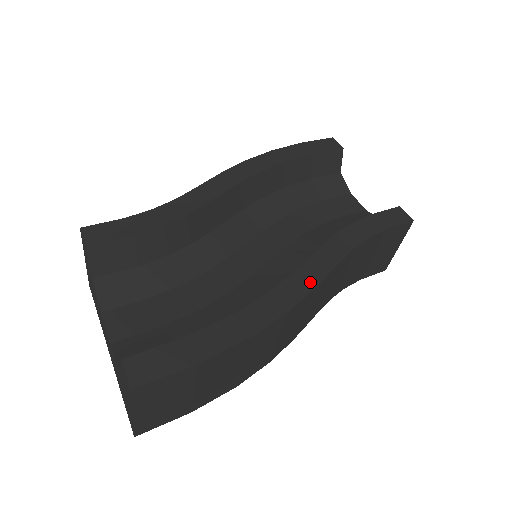
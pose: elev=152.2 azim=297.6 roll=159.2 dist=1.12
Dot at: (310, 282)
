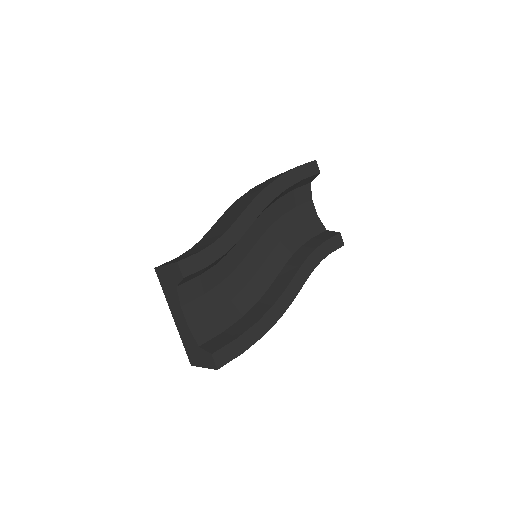
Dot at: (291, 297)
